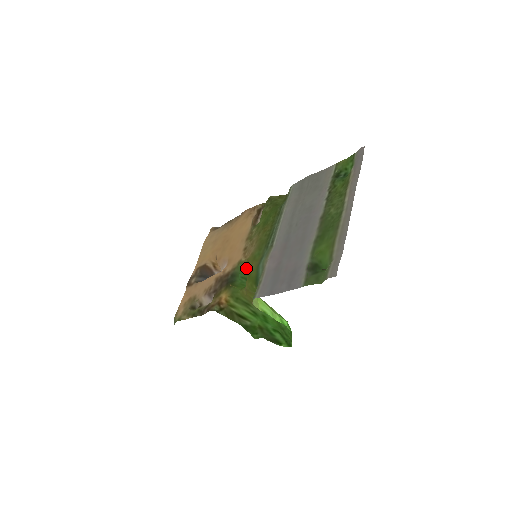
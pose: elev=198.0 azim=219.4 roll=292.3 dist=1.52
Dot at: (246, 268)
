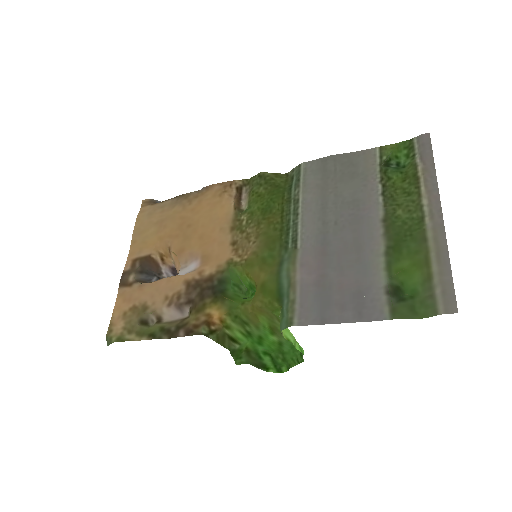
Dot at: (243, 272)
